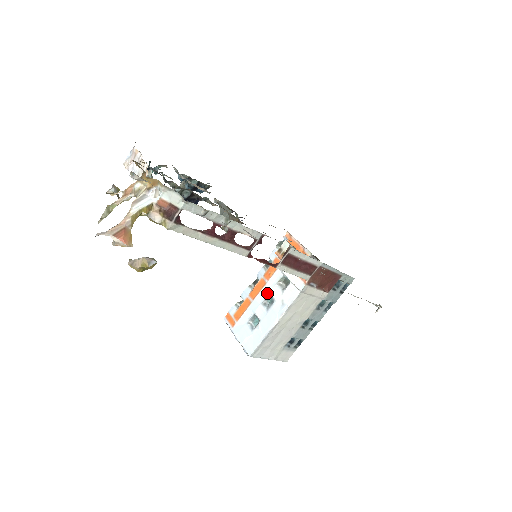
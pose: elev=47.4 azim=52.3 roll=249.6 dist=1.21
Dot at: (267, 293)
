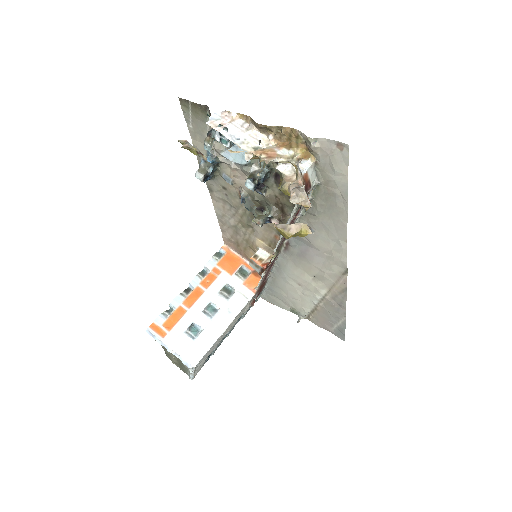
Dot at: (208, 301)
